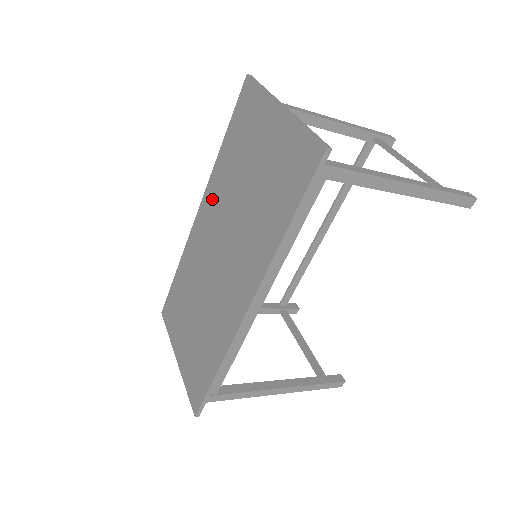
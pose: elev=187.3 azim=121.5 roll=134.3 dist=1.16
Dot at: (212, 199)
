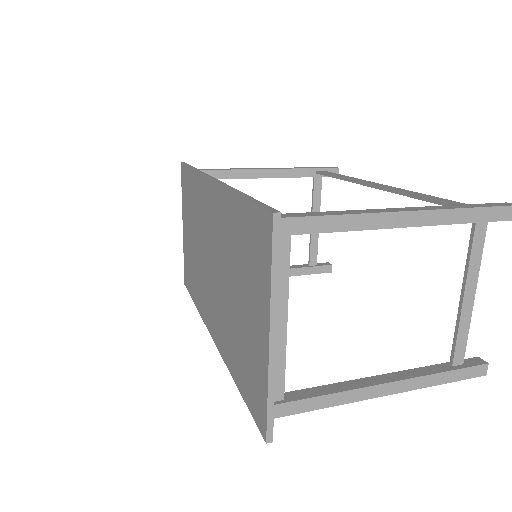
Dot at: (219, 211)
